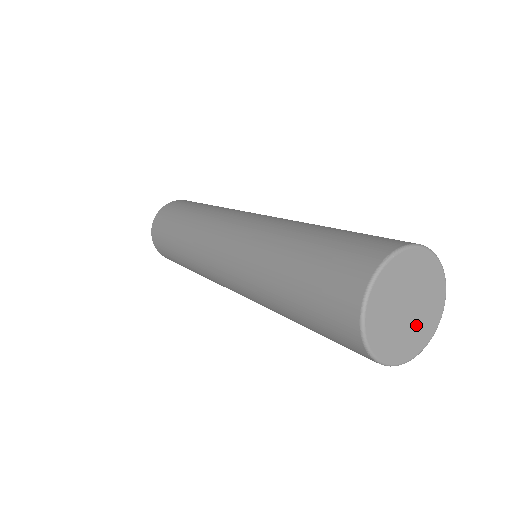
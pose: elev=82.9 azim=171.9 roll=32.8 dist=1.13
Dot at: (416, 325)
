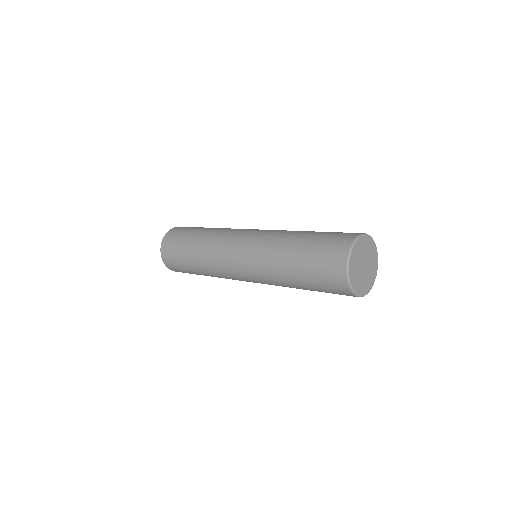
Dot at: (368, 275)
